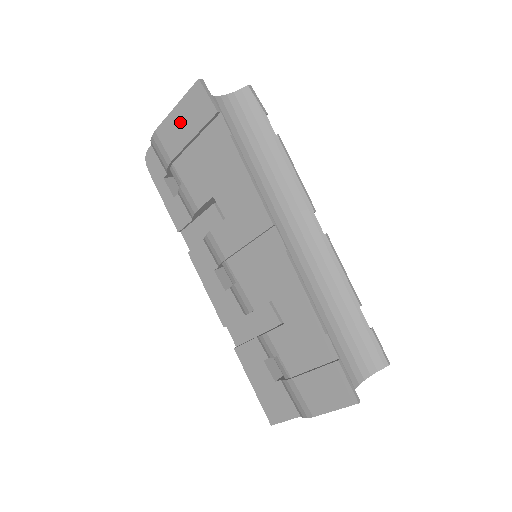
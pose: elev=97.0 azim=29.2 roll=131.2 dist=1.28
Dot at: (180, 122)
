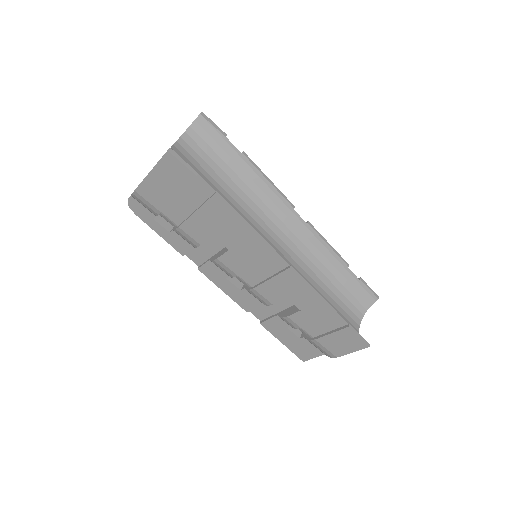
Dot at: (160, 184)
